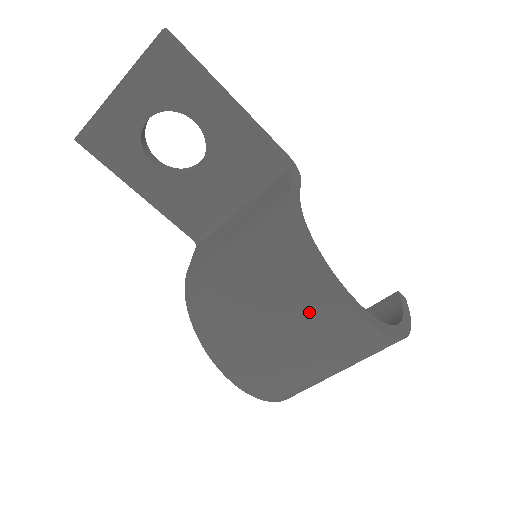
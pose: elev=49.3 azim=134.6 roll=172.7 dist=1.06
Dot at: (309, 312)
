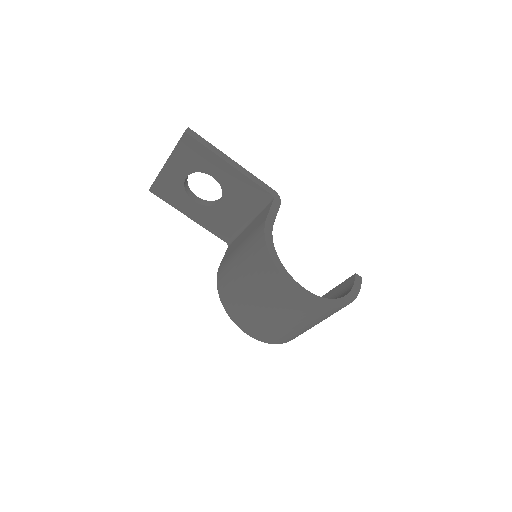
Dot at: (275, 293)
